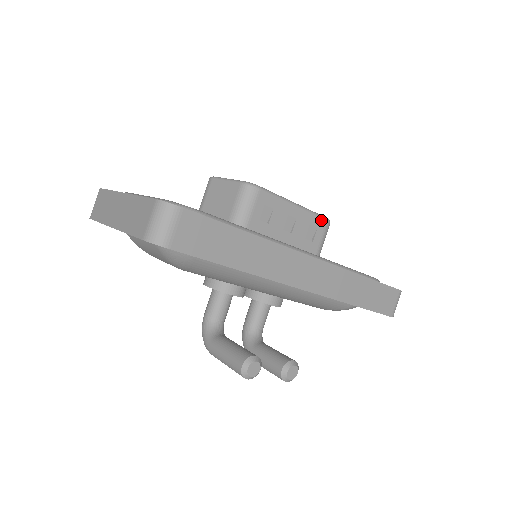
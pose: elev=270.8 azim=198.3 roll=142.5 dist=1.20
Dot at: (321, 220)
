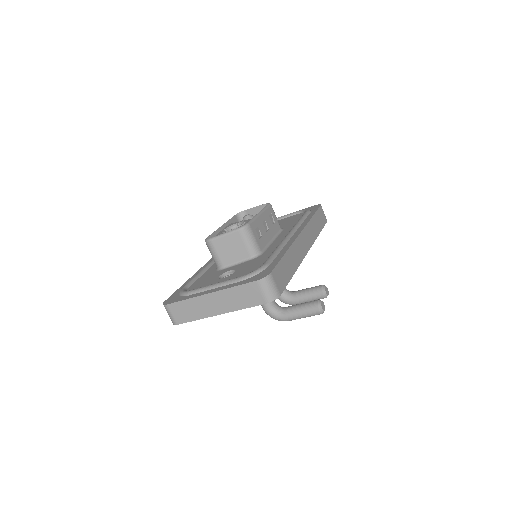
Dot at: (269, 208)
